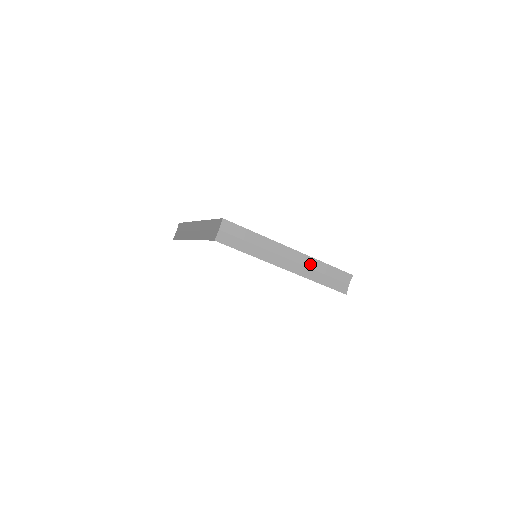
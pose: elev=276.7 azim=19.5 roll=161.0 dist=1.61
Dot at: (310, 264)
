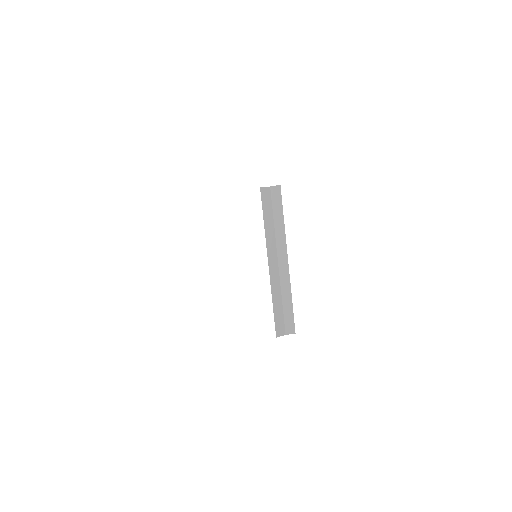
Dot at: (284, 285)
